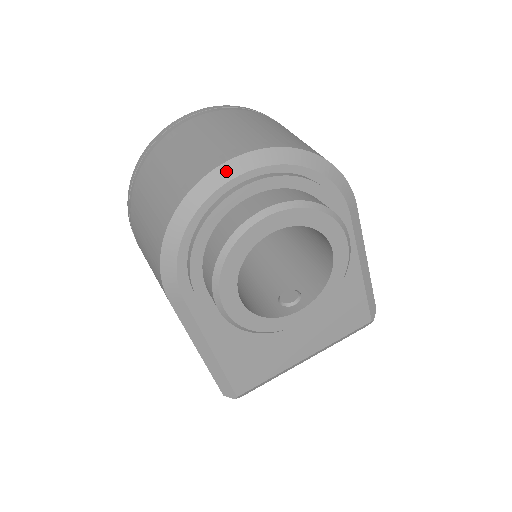
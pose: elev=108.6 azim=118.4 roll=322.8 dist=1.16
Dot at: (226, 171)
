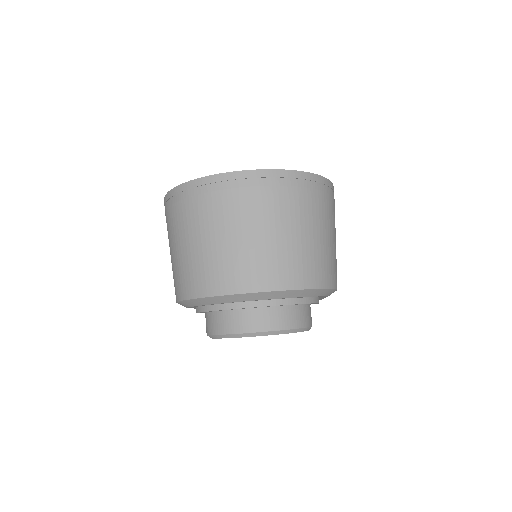
Dot at: (241, 297)
